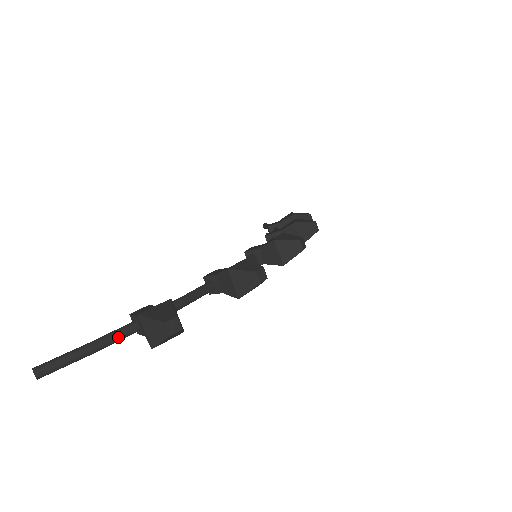
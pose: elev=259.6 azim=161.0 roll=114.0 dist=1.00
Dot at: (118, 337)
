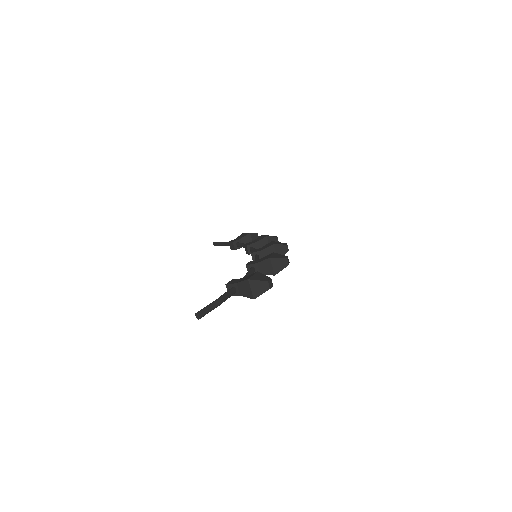
Dot at: (229, 296)
